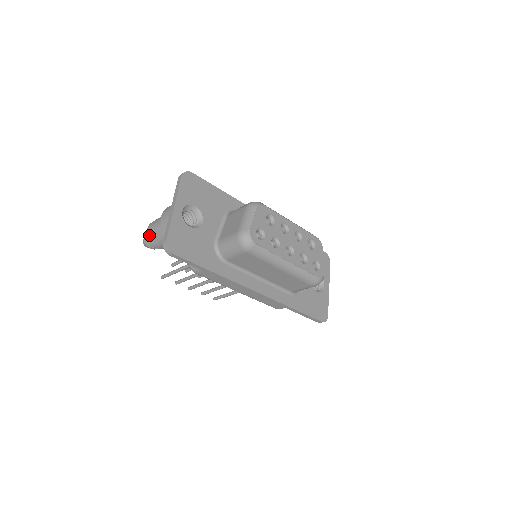
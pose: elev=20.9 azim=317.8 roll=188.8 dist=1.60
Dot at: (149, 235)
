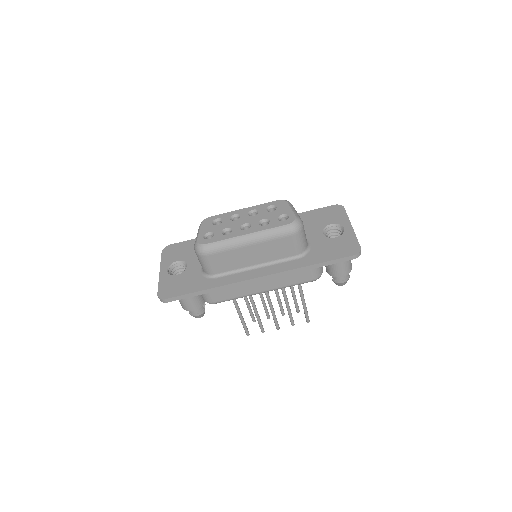
Dot at: (182, 307)
